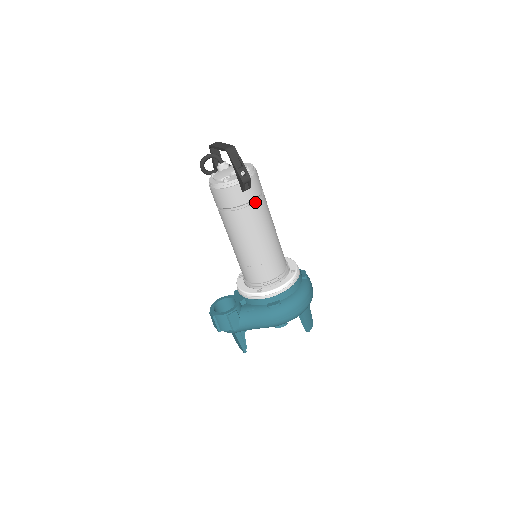
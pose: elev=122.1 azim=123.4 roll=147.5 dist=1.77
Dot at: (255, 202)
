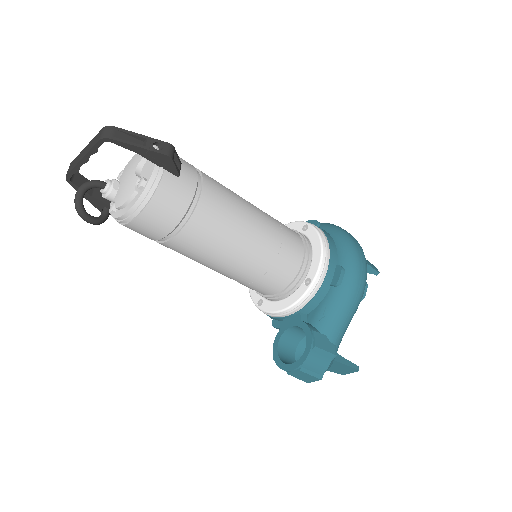
Dot at: (202, 179)
